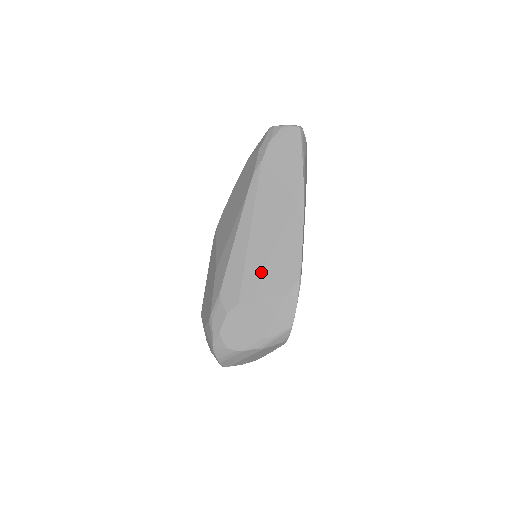
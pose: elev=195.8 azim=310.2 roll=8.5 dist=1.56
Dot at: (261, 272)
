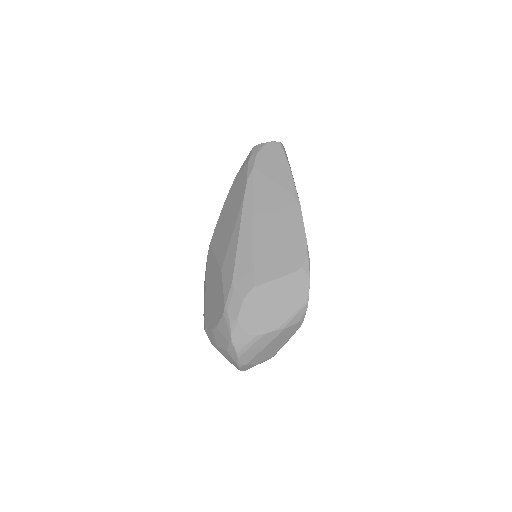
Dot at: (270, 255)
